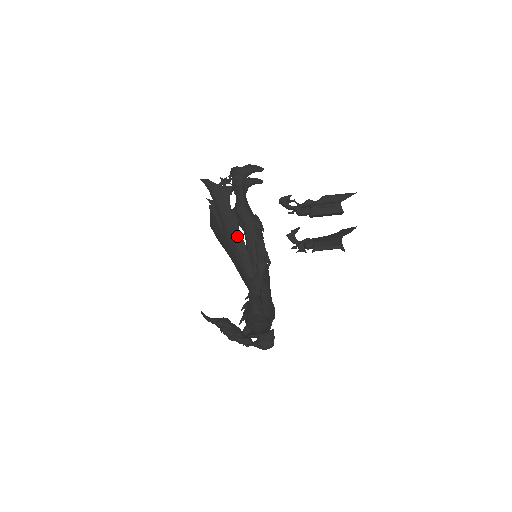
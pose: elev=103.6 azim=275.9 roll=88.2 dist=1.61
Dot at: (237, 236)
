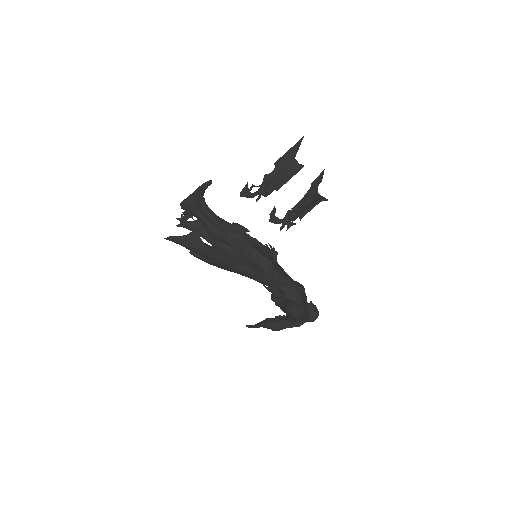
Dot at: (231, 263)
